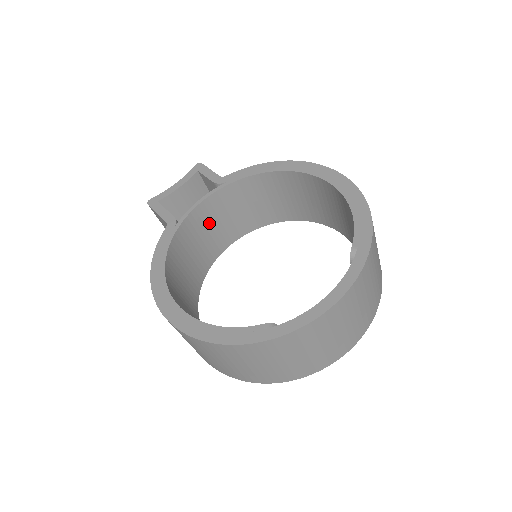
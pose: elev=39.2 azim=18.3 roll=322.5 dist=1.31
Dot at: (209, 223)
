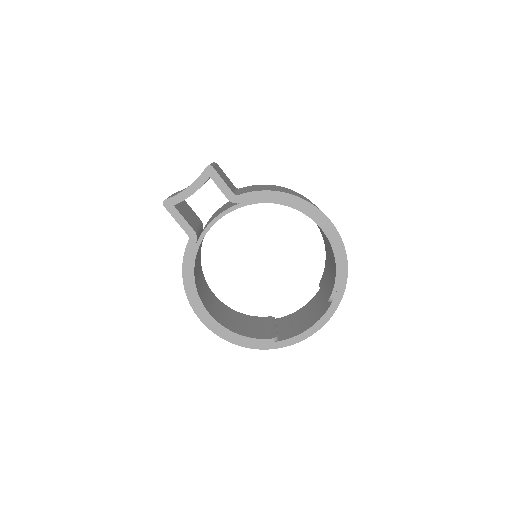
Dot at: occluded
